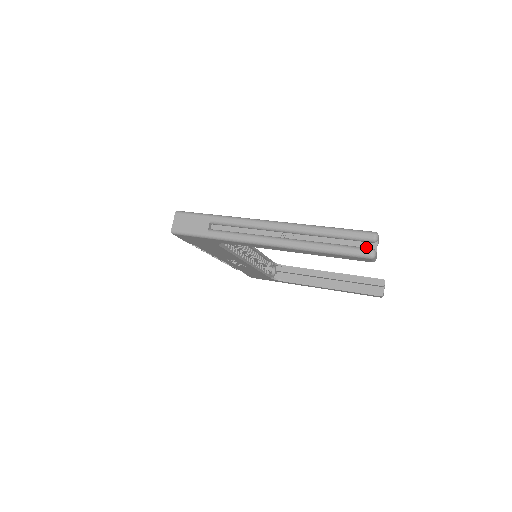
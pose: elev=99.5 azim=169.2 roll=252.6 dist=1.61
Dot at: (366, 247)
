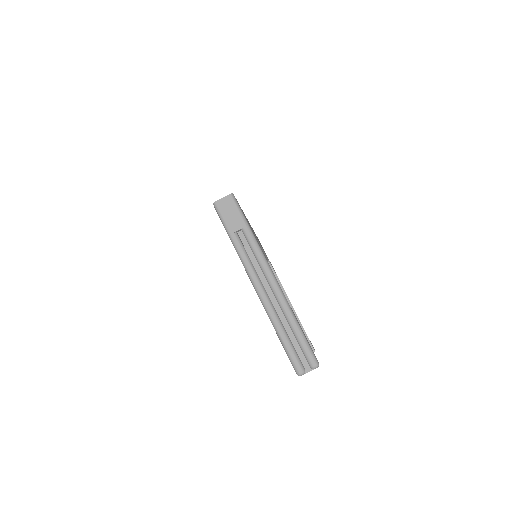
Dot at: (303, 364)
